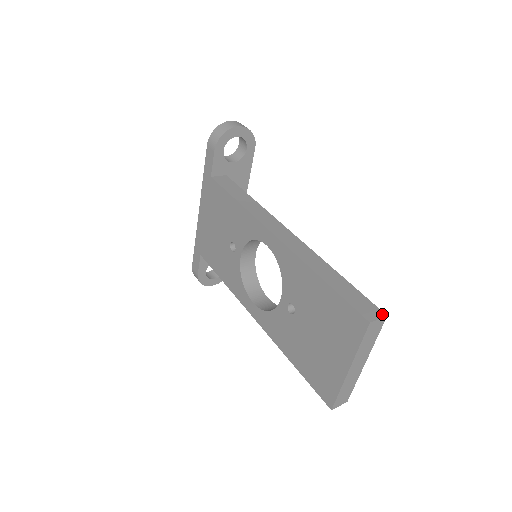
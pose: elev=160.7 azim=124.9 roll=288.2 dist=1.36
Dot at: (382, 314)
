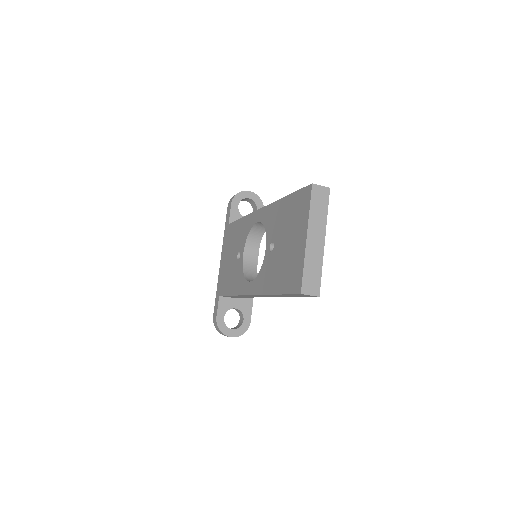
Dot at: (326, 188)
